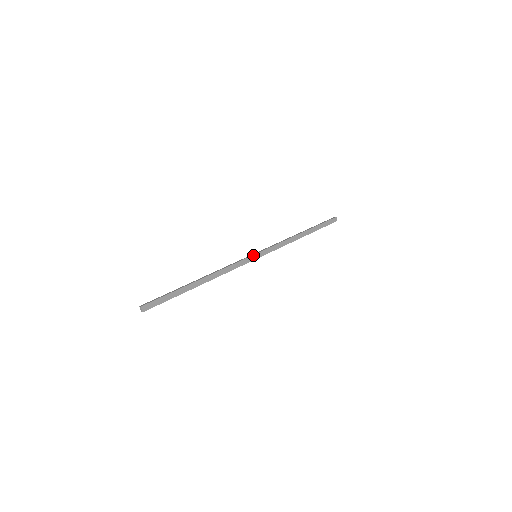
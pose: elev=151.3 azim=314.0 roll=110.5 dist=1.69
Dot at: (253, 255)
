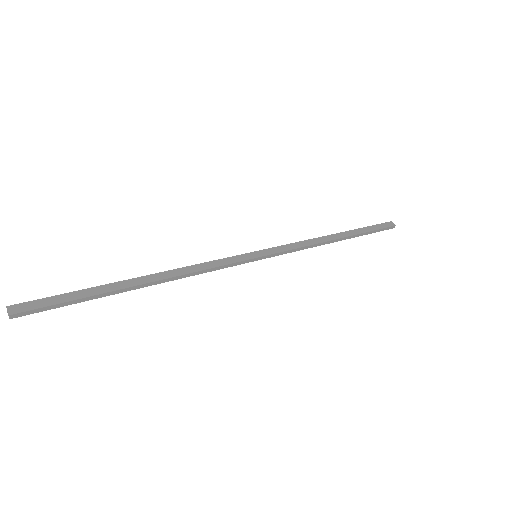
Dot at: (249, 253)
